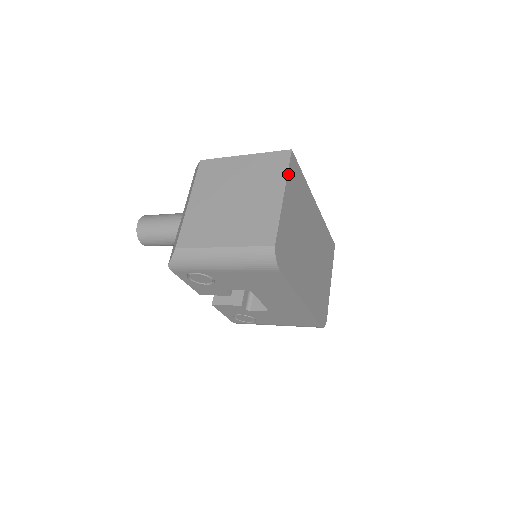
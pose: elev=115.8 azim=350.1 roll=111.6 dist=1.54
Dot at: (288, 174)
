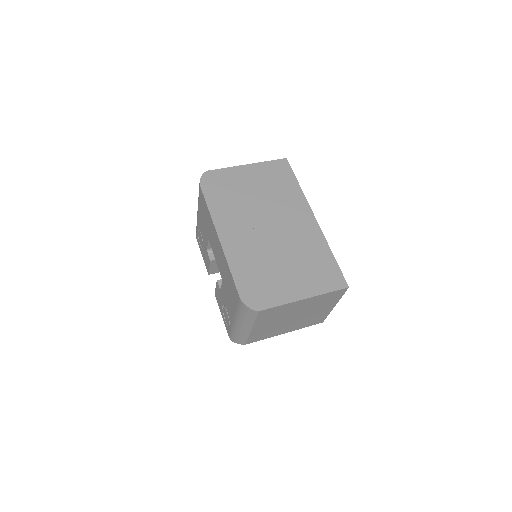
Dot at: (267, 163)
